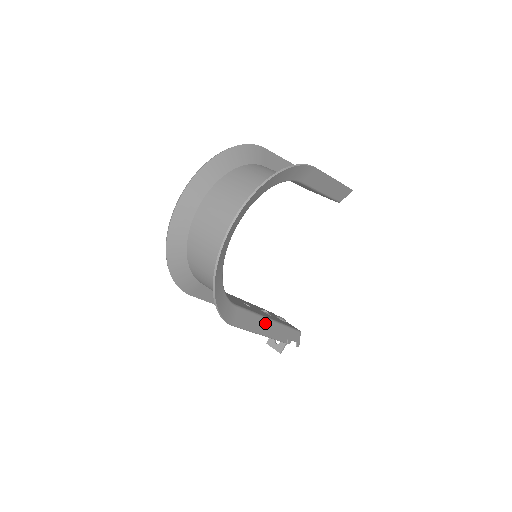
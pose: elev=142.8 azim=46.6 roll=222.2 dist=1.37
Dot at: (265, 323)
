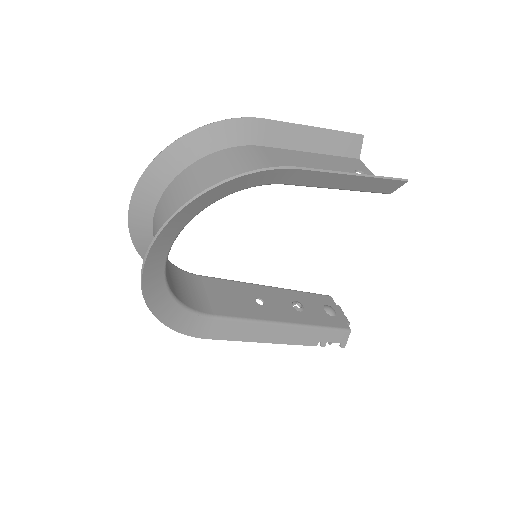
Dot at: (272, 329)
